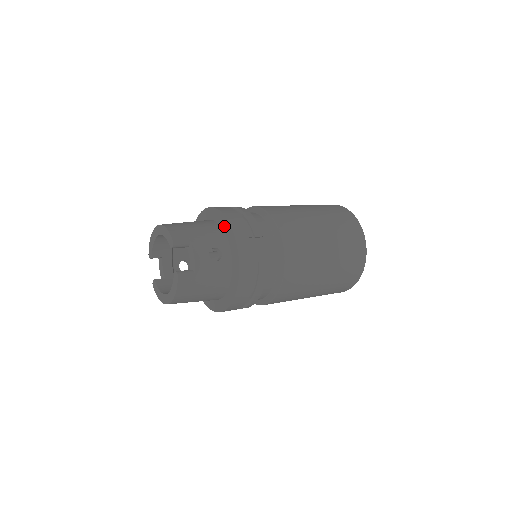
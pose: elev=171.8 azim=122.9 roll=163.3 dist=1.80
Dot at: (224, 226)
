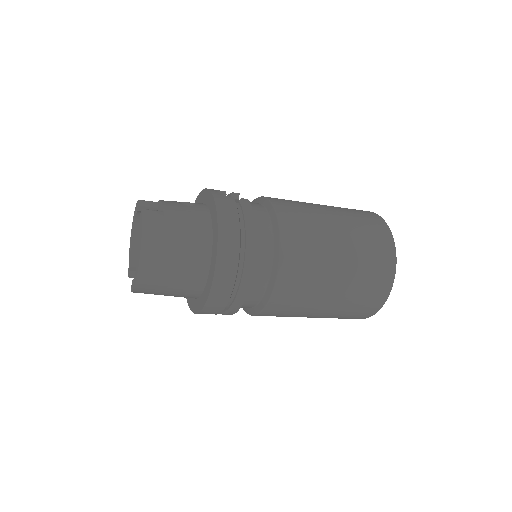
Dot at: occluded
